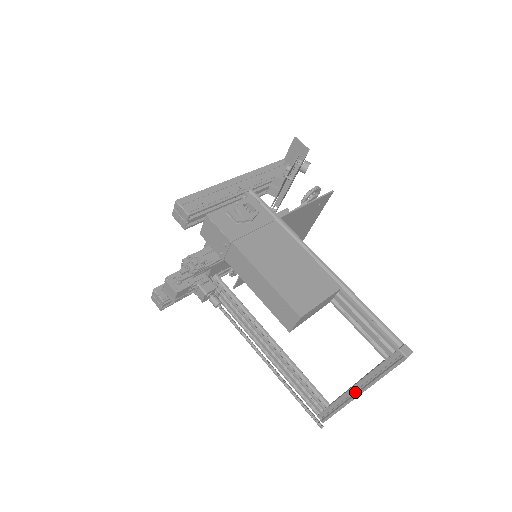
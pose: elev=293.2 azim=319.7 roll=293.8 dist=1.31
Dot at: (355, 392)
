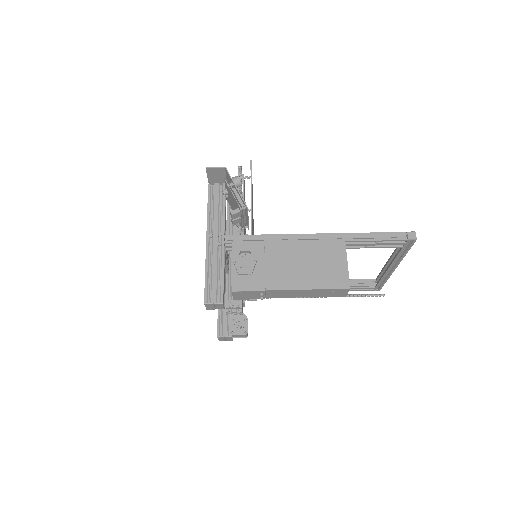
Dot at: (391, 268)
